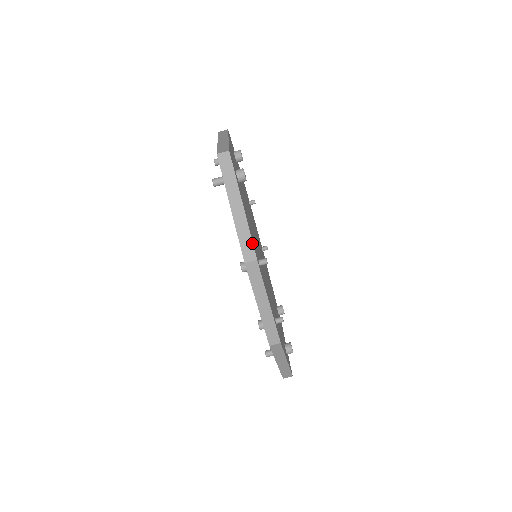
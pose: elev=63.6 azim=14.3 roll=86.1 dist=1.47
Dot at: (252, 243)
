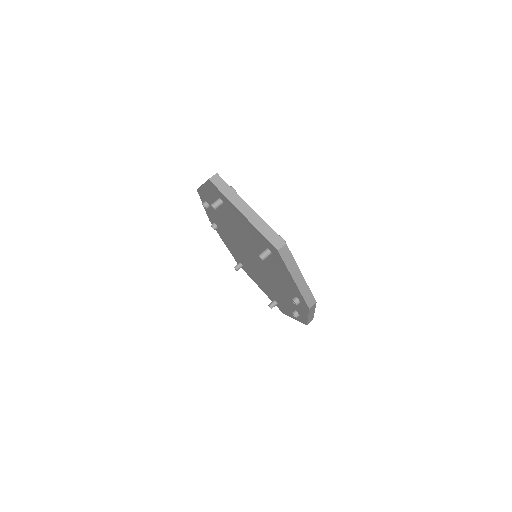
Dot at: (312, 295)
